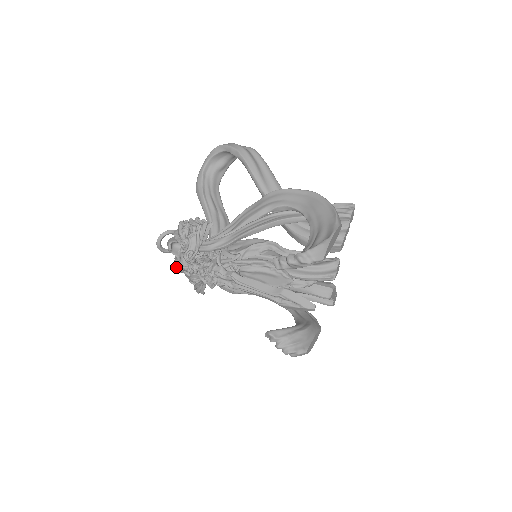
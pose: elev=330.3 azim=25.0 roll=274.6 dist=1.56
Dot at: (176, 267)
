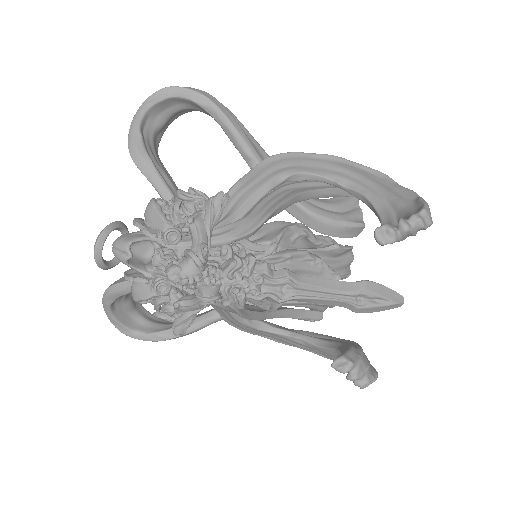
Dot at: (174, 280)
